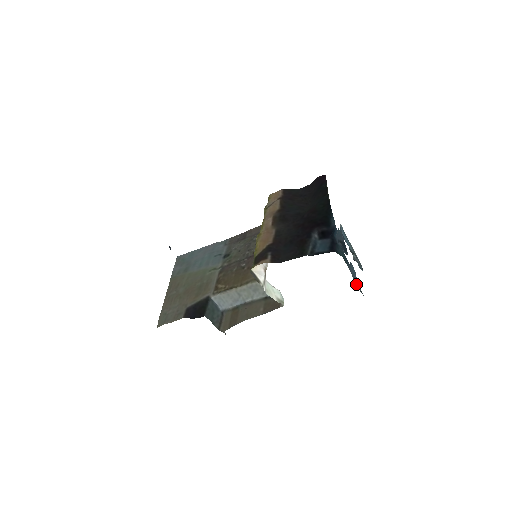
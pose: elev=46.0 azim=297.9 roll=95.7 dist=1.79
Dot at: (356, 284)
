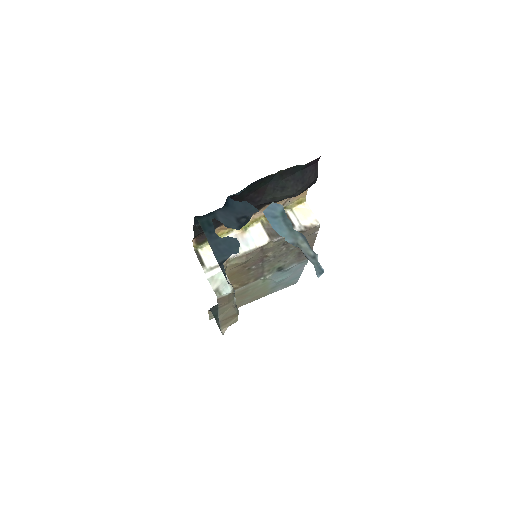
Dot at: (219, 262)
